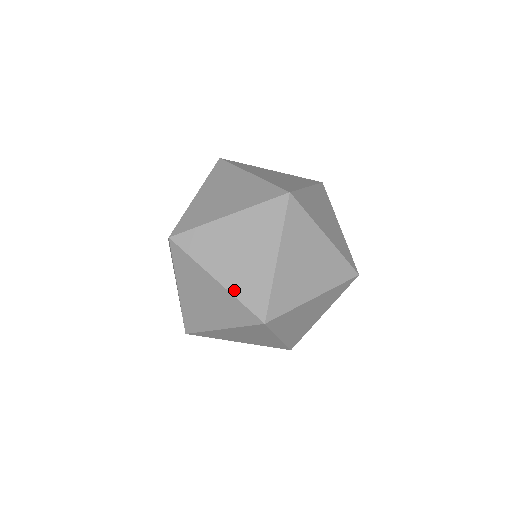
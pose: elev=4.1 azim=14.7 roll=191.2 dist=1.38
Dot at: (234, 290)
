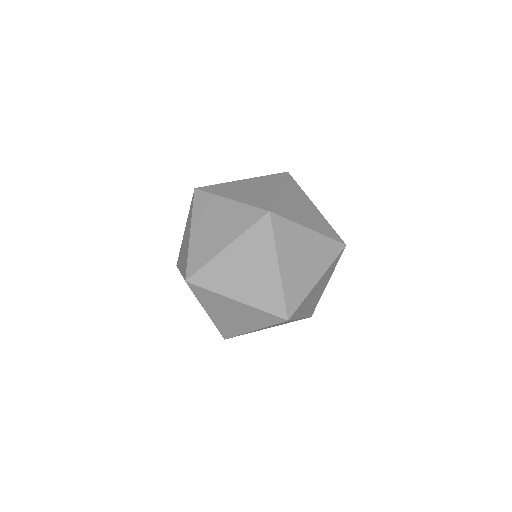
Dot at: (285, 283)
